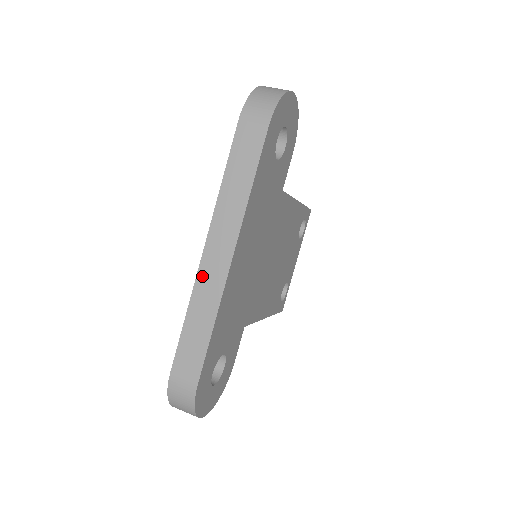
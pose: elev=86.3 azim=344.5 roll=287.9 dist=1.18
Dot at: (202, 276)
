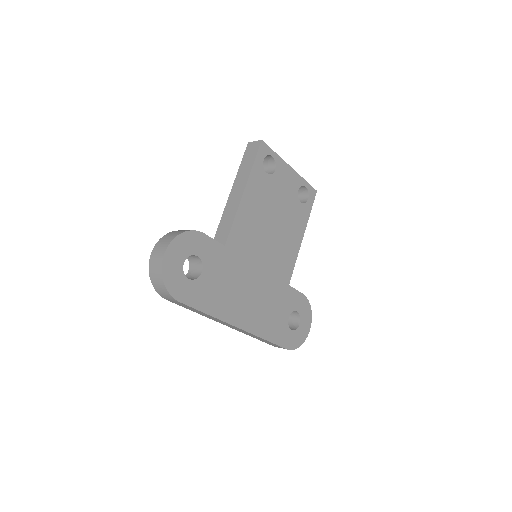
Dot at: (239, 331)
